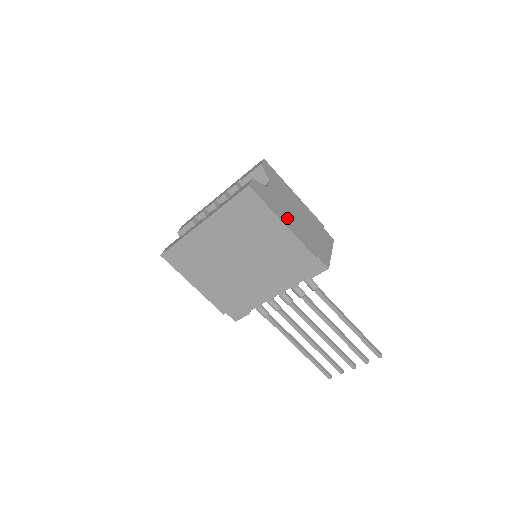
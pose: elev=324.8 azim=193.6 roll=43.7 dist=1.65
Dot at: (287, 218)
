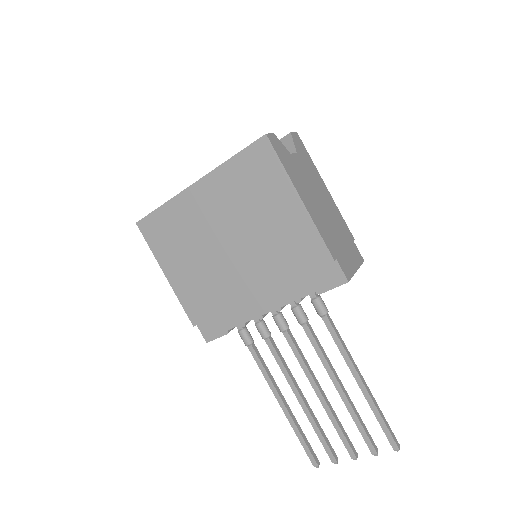
Dot at: (307, 197)
